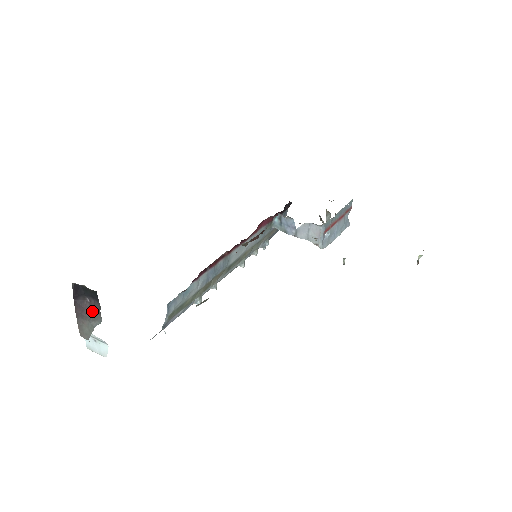
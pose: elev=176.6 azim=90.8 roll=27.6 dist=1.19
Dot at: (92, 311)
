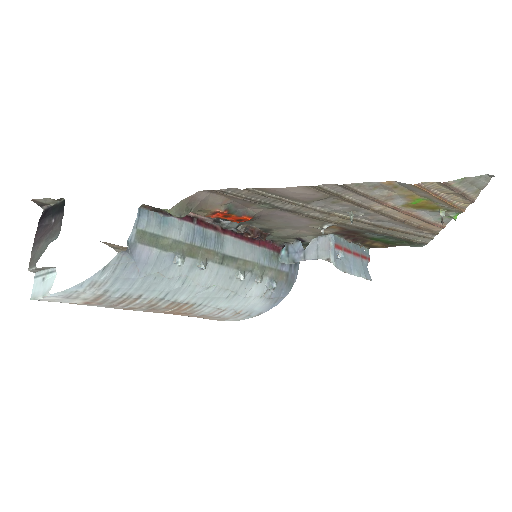
Dot at: (53, 228)
